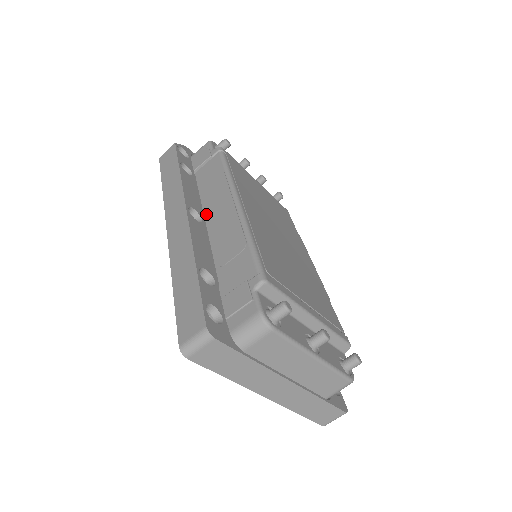
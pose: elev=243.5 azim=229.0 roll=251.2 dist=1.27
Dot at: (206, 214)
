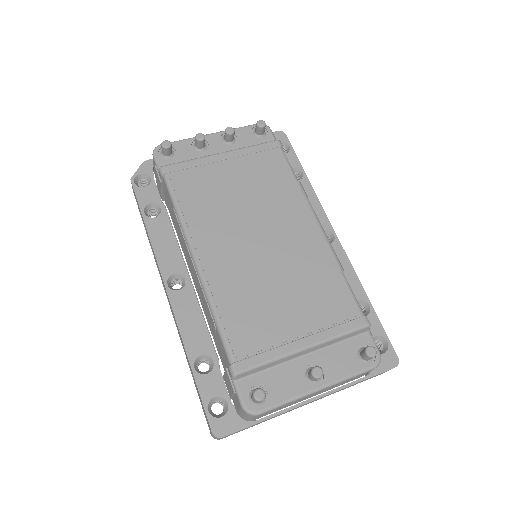
Dot at: occluded
